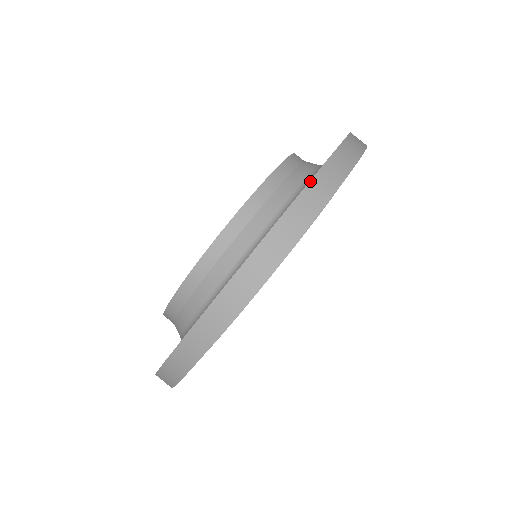
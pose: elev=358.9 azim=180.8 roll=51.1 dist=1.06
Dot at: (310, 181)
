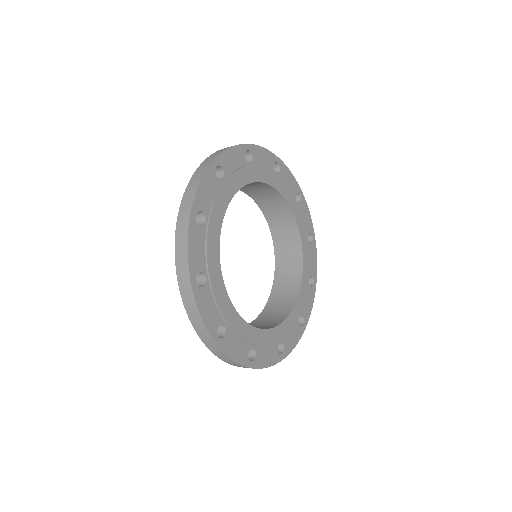
Dot at: (198, 167)
